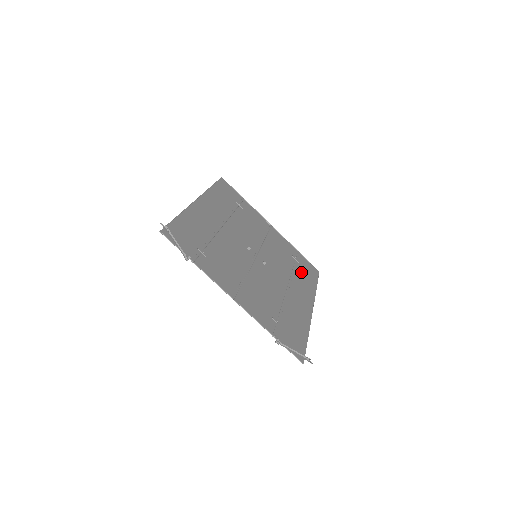
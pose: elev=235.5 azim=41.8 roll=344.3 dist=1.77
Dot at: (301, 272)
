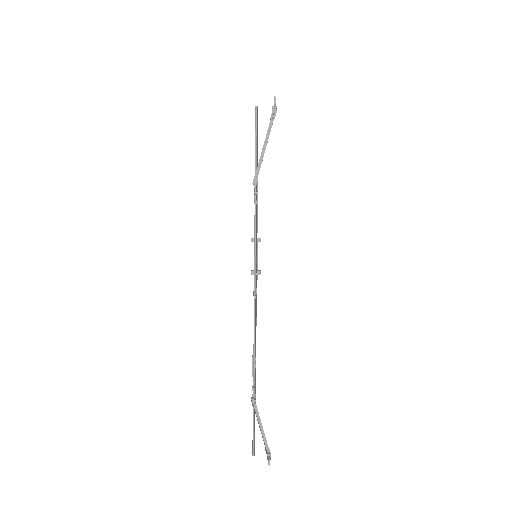
Dot at: occluded
